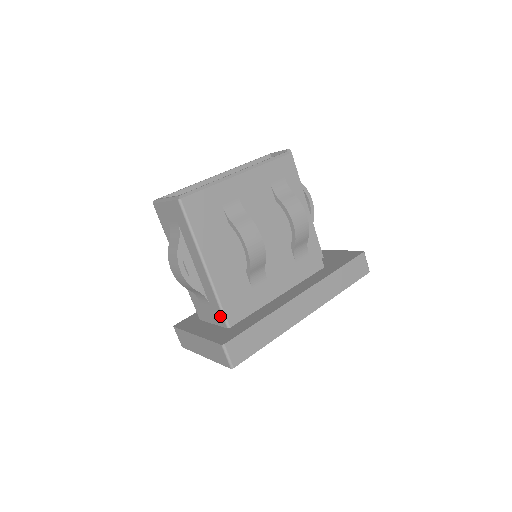
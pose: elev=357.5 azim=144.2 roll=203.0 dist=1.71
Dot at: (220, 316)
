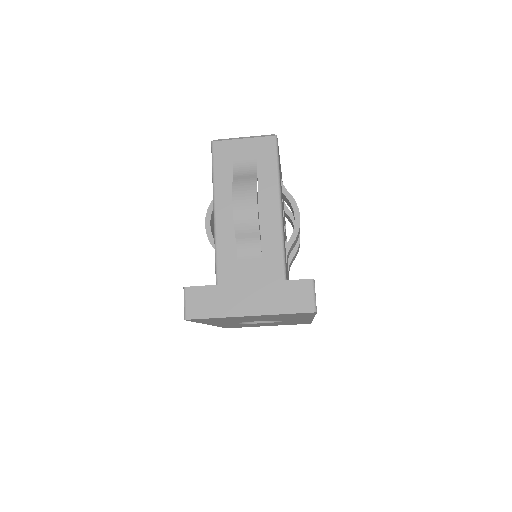
Dot at: (278, 269)
